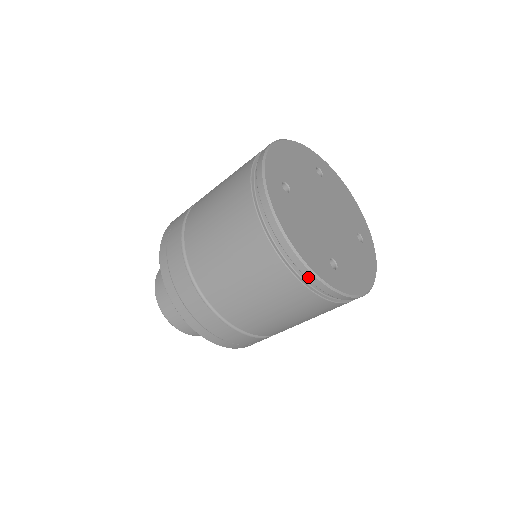
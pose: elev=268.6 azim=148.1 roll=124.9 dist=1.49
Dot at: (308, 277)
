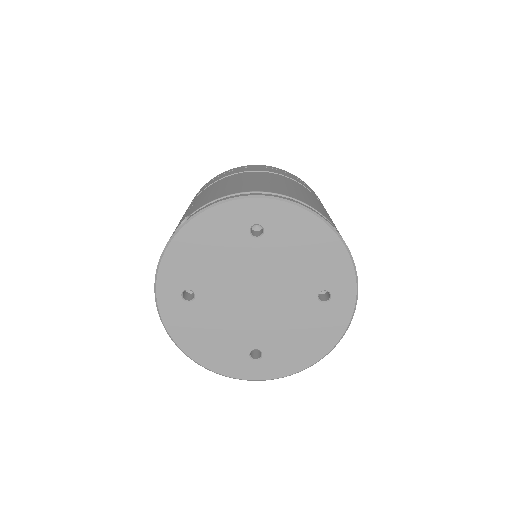
Dot at: occluded
